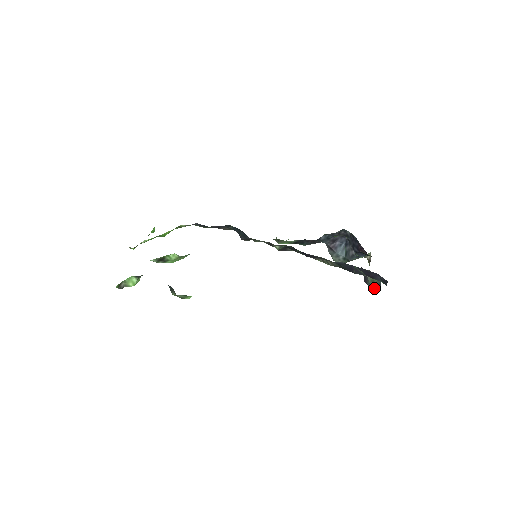
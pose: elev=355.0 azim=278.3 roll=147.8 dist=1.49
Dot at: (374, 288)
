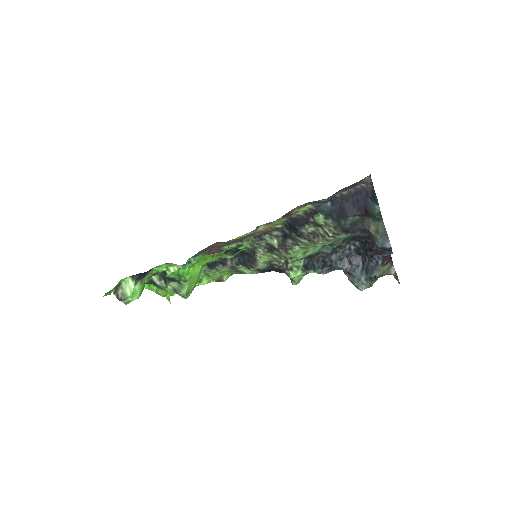
Dot at: (384, 243)
